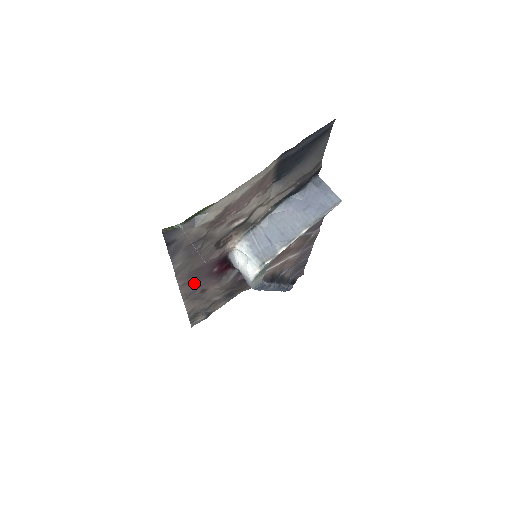
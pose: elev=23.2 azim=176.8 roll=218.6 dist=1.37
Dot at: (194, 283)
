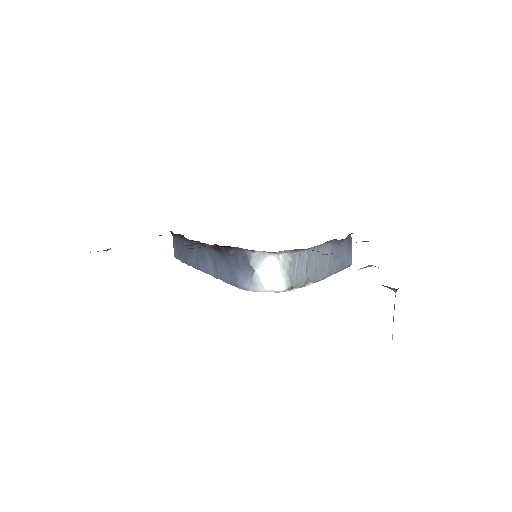
Dot at: occluded
